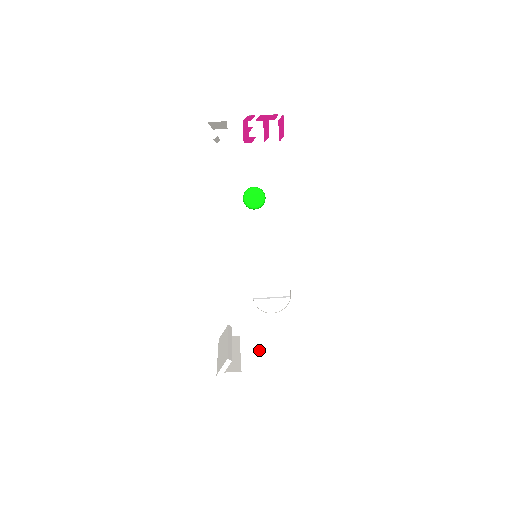
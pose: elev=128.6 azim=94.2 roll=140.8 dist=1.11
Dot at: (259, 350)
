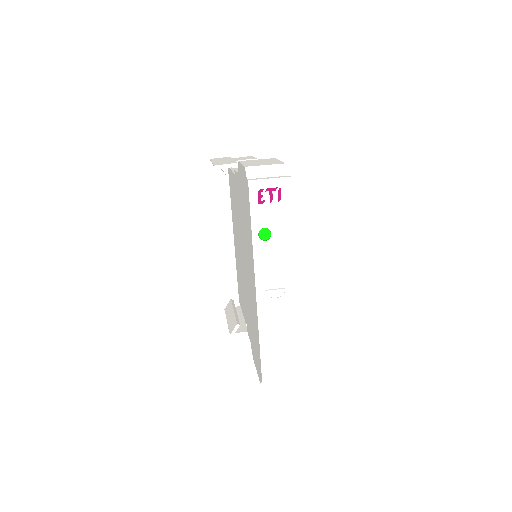
Dot at: (269, 319)
